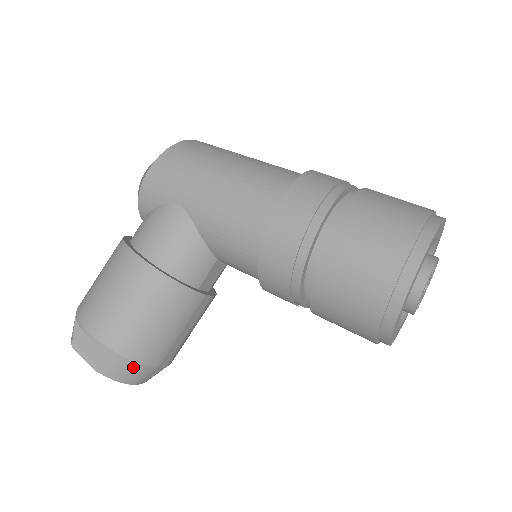
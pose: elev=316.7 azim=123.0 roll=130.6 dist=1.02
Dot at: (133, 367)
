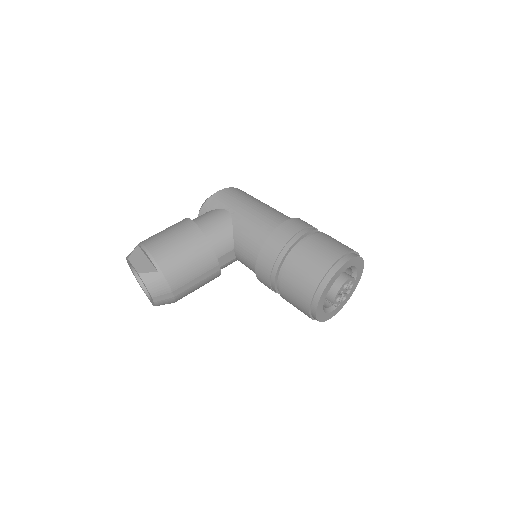
Dot at: (161, 281)
